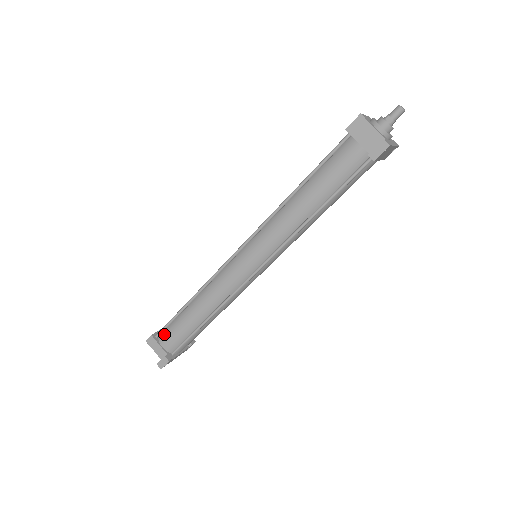
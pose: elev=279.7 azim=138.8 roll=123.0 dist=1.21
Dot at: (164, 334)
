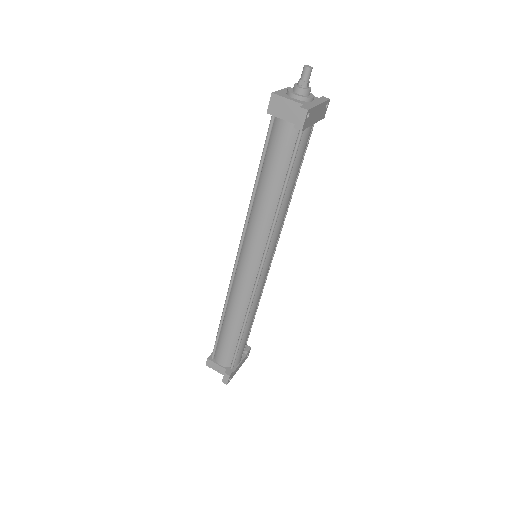
Dot at: (217, 354)
